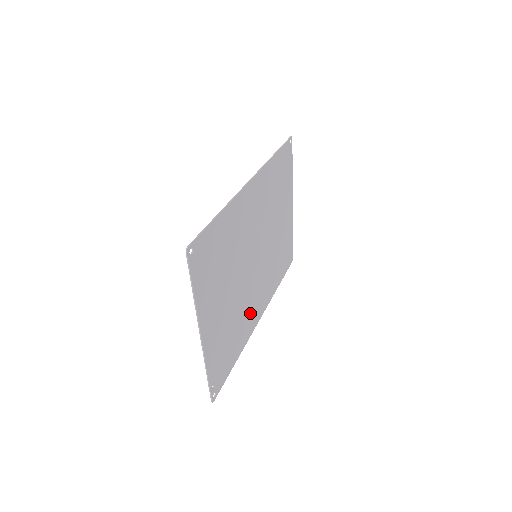
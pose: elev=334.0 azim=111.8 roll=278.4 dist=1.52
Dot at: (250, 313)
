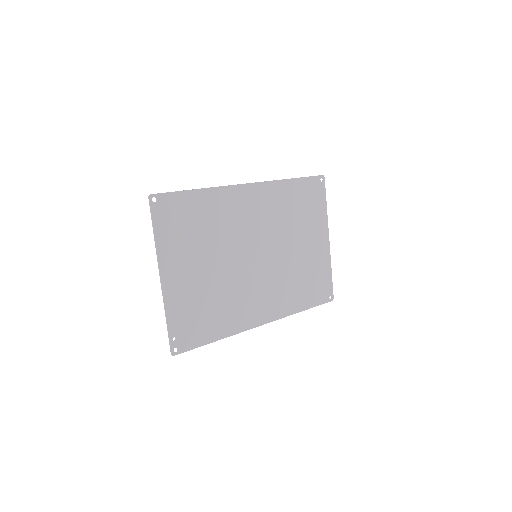
Dot at: (244, 307)
